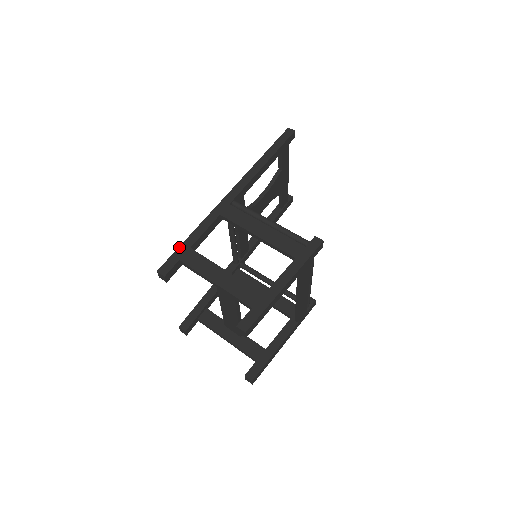
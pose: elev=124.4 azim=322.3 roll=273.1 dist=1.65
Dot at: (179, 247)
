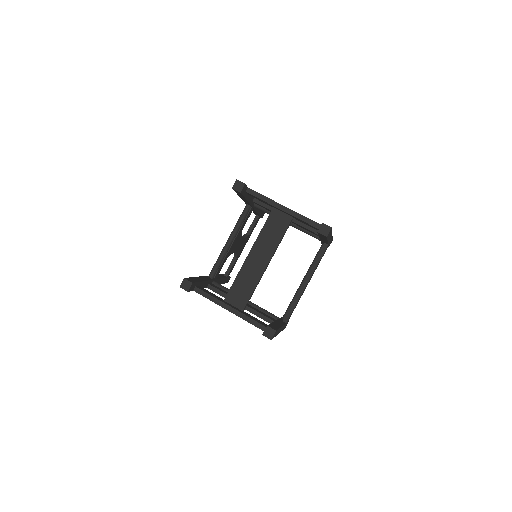
Dot at: occluded
